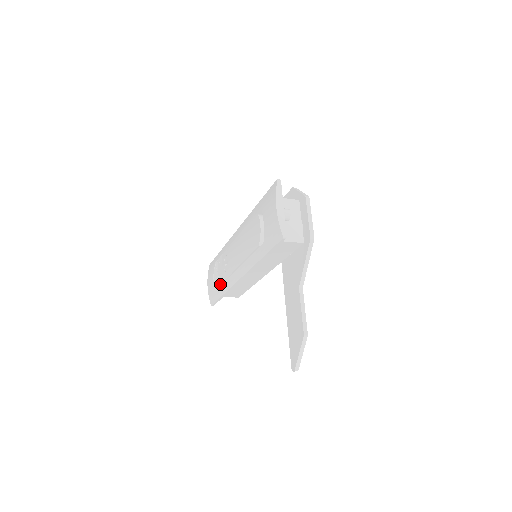
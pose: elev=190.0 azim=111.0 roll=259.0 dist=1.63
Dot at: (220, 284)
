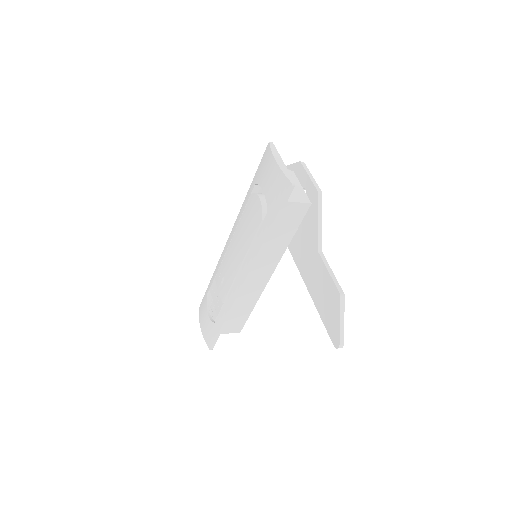
Dot at: (218, 311)
